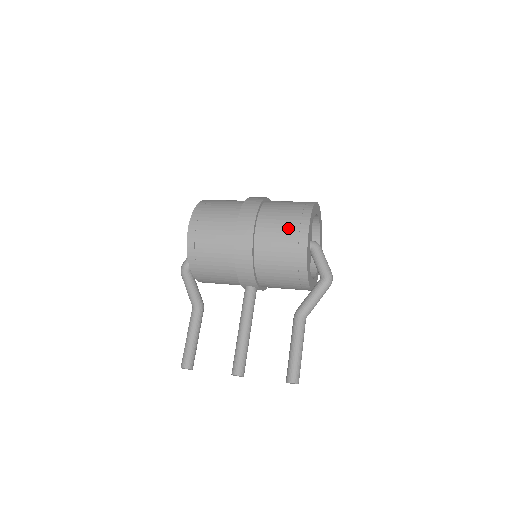
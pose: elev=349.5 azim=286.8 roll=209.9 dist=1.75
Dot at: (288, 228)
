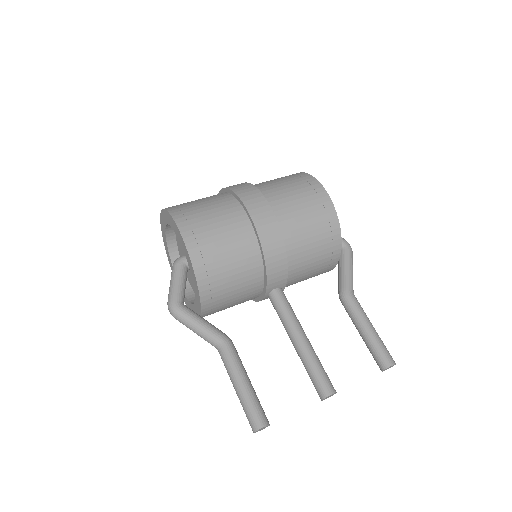
Dot at: (305, 197)
